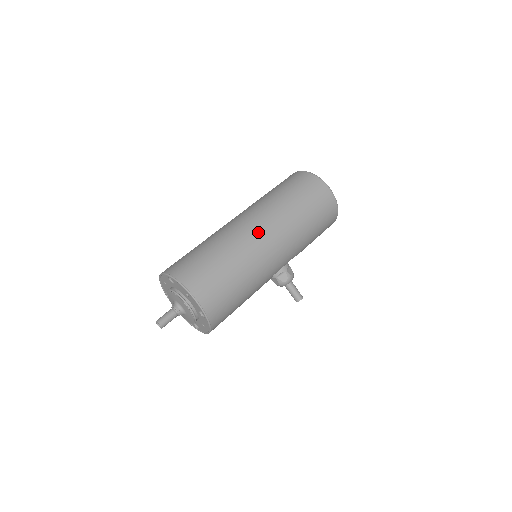
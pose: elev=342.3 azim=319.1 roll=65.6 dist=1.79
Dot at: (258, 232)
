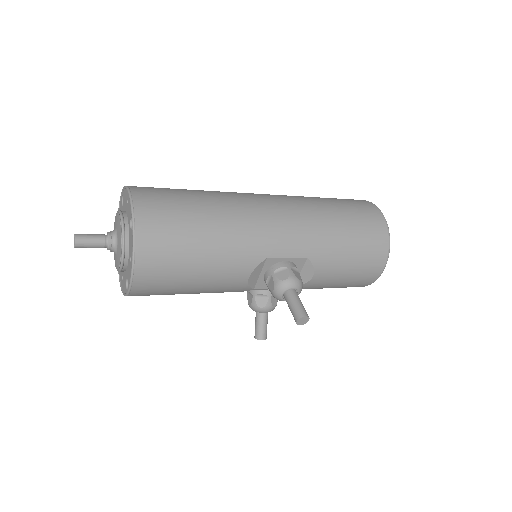
Dot at: (258, 195)
